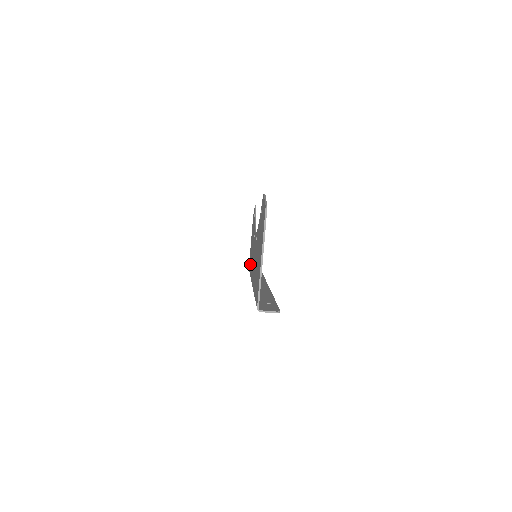
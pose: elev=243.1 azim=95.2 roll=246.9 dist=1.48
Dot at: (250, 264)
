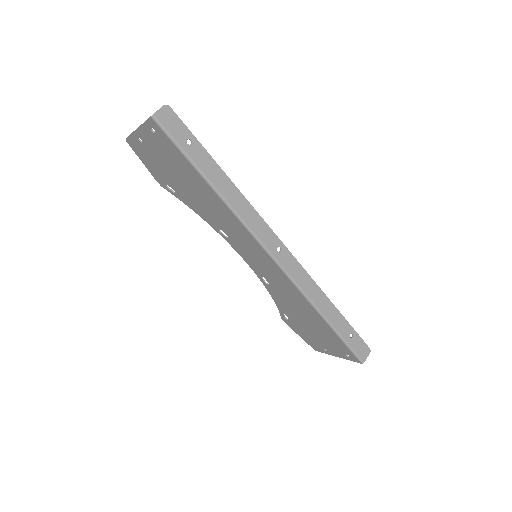
Dot at: (319, 322)
